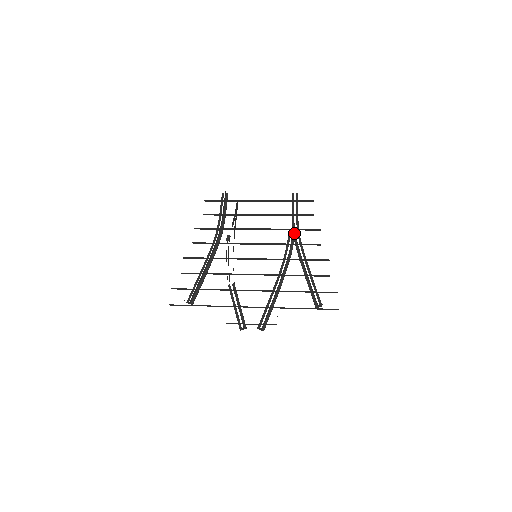
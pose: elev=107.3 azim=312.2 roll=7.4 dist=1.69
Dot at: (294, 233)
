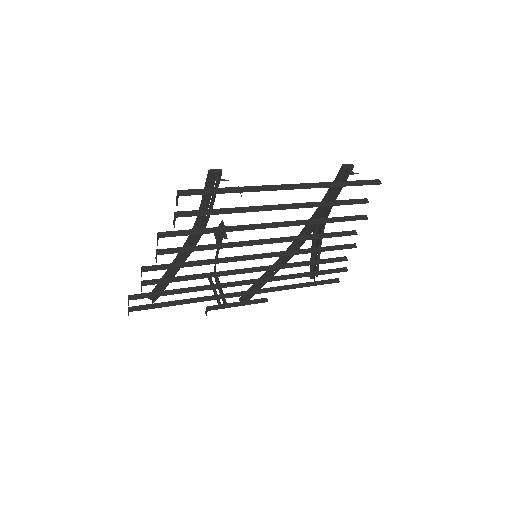
Dot at: occluded
